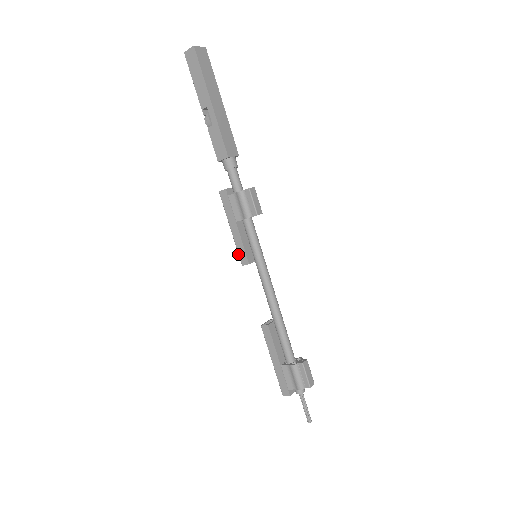
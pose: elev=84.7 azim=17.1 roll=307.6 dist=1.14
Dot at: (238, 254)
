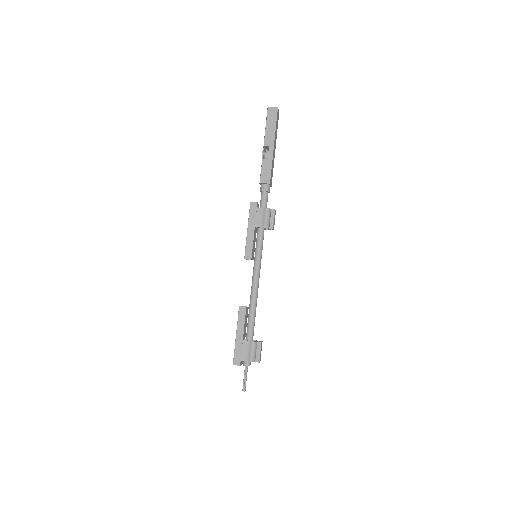
Dot at: (245, 249)
